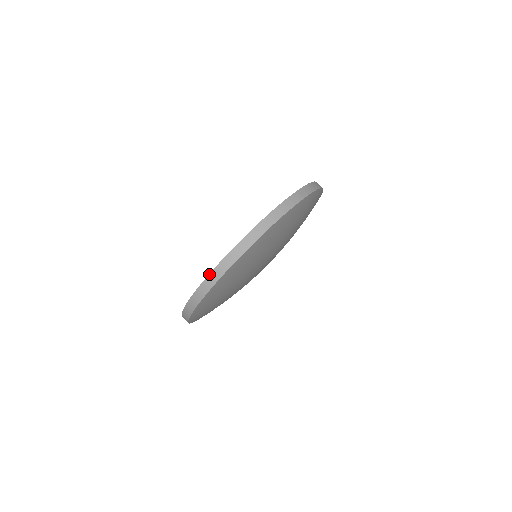
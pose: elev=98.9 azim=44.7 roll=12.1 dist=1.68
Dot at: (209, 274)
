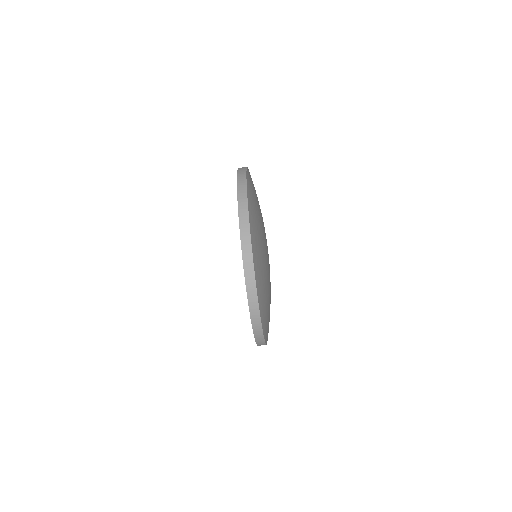
Dot at: occluded
